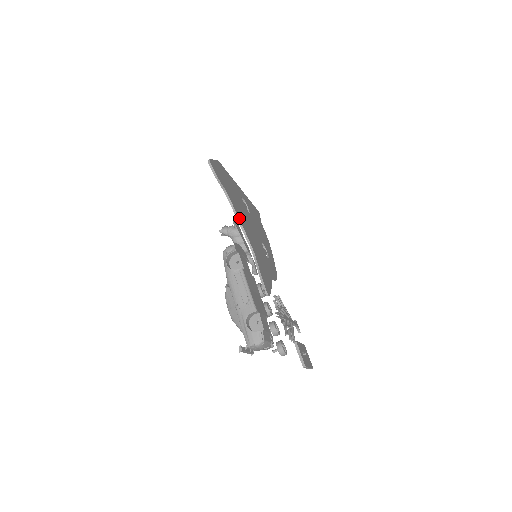
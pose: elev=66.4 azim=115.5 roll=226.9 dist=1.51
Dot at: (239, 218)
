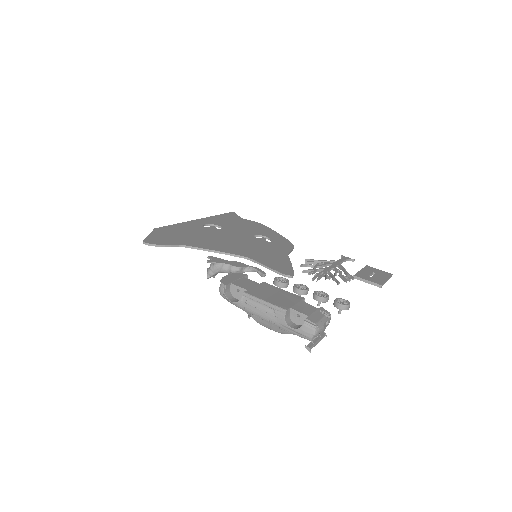
Dot at: (212, 249)
